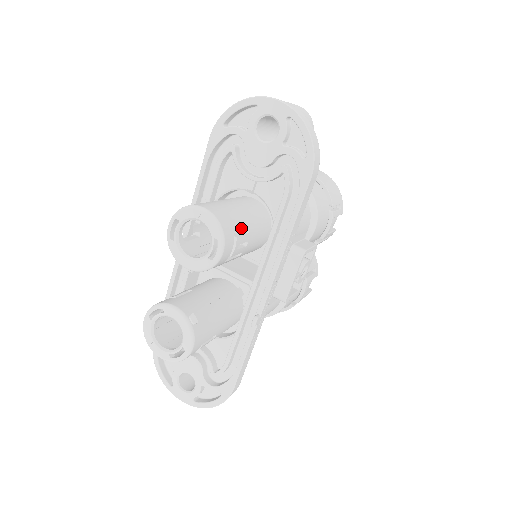
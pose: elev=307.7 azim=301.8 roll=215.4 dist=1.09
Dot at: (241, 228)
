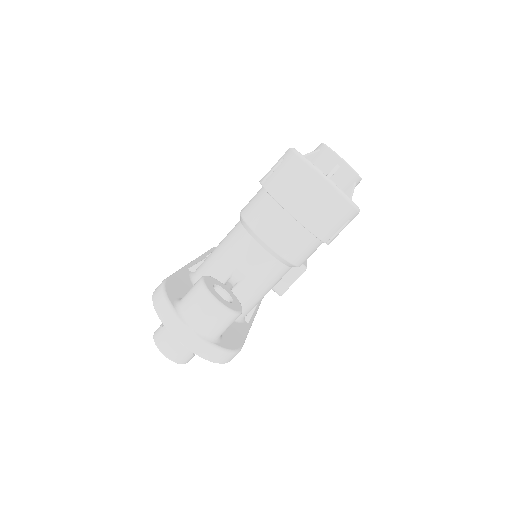
Dot at: occluded
